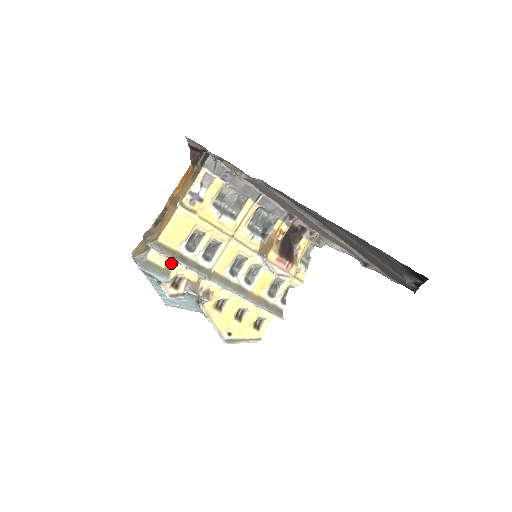
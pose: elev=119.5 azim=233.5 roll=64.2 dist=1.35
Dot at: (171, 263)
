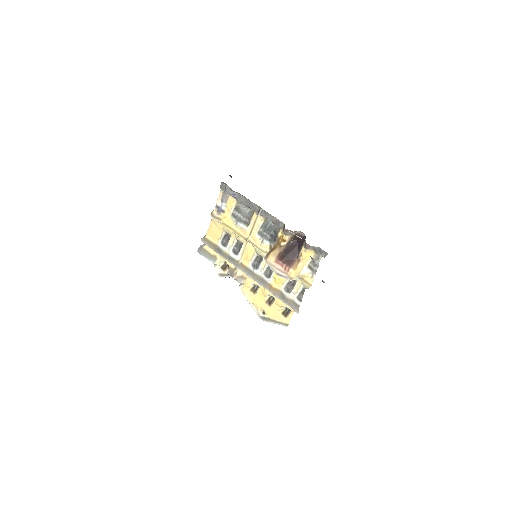
Dot at: occluded
